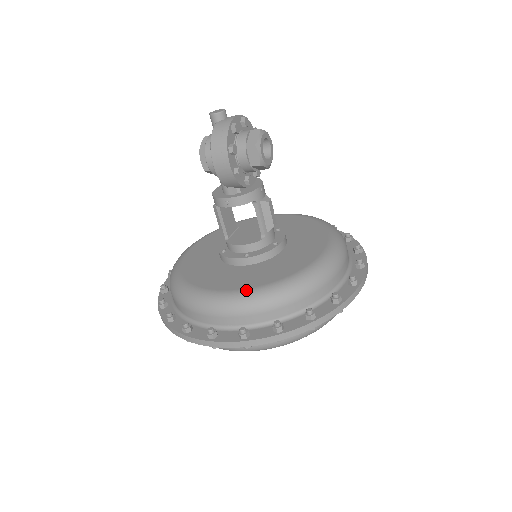
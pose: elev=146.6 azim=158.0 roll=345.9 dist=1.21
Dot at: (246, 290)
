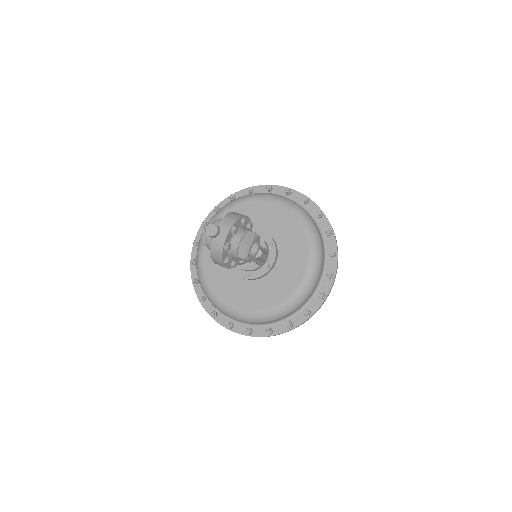
Dot at: (248, 312)
